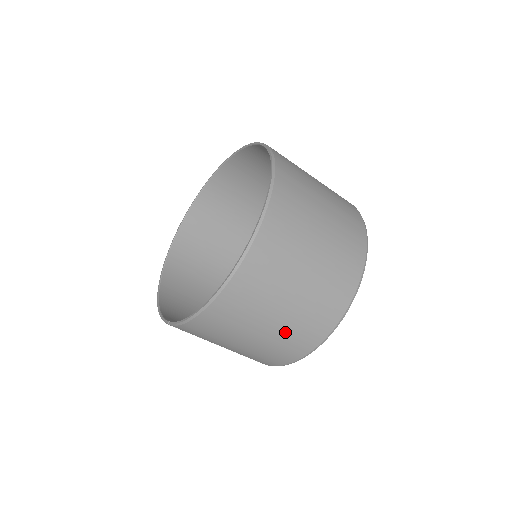
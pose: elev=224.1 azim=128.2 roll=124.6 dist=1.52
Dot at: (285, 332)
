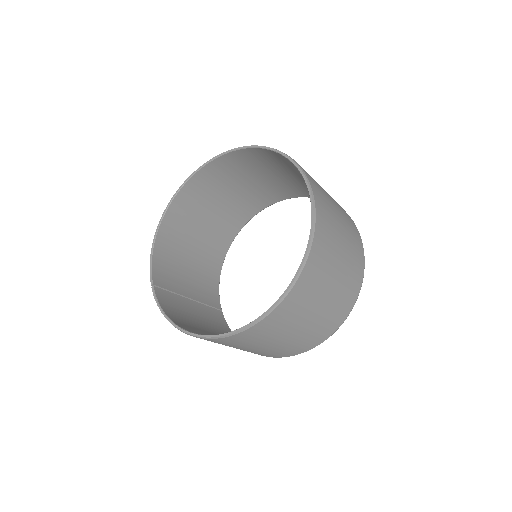
Dot at: occluded
